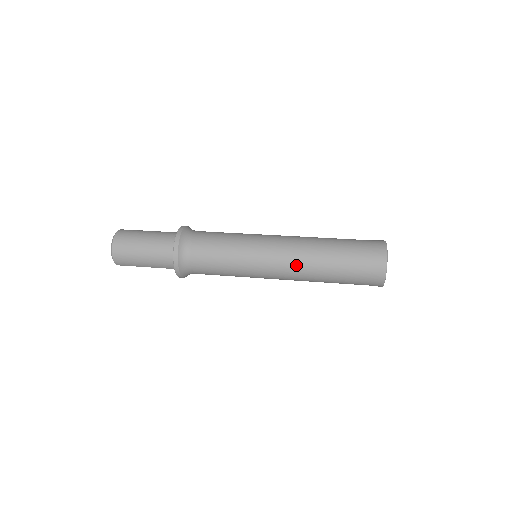
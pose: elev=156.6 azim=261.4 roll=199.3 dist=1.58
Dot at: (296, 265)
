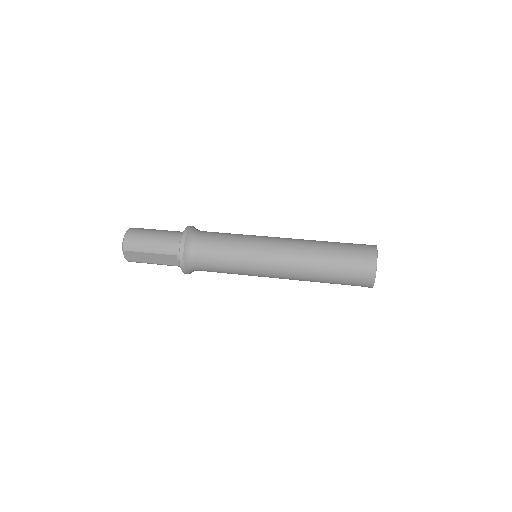
Dot at: (294, 248)
